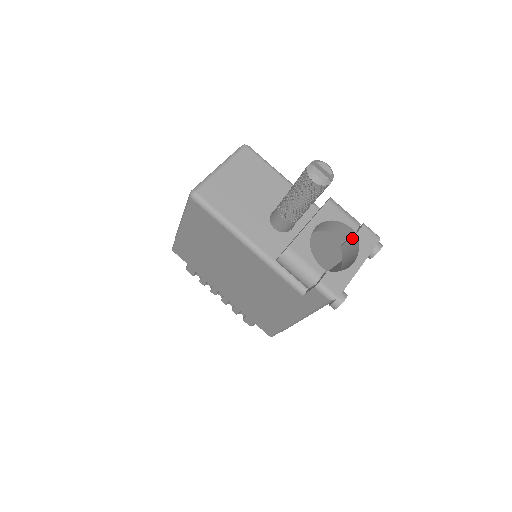
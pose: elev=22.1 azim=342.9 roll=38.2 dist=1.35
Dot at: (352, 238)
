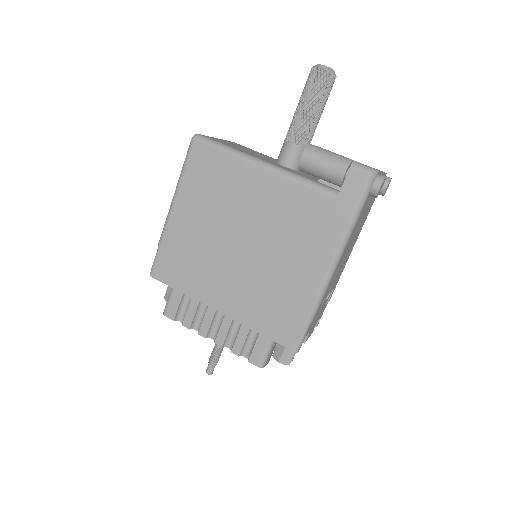
Dot at: occluded
